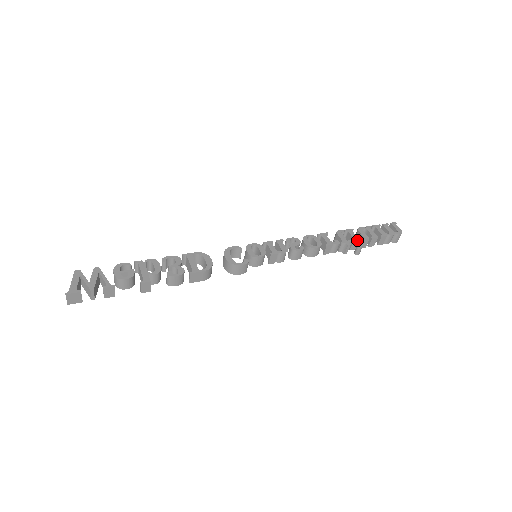
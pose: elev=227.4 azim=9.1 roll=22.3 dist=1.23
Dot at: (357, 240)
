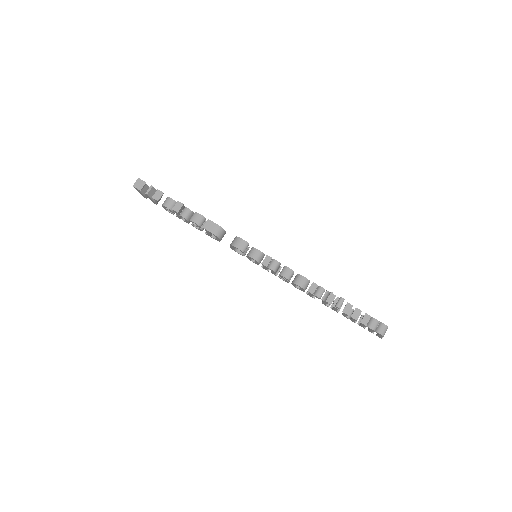
Dot at: occluded
